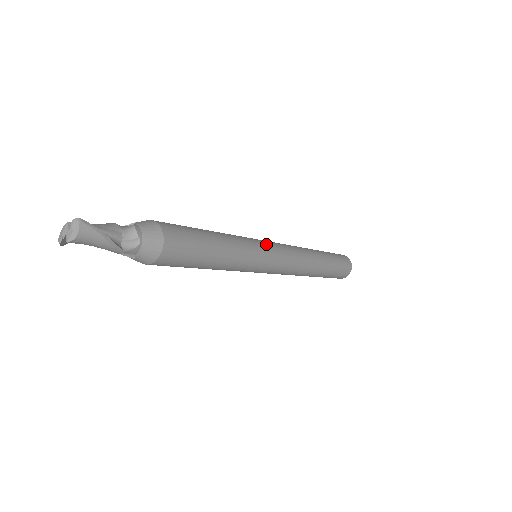
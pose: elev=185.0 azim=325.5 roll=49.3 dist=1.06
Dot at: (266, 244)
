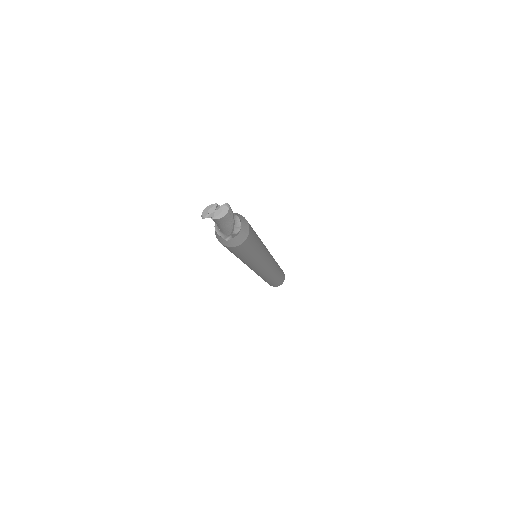
Dot at: (267, 249)
